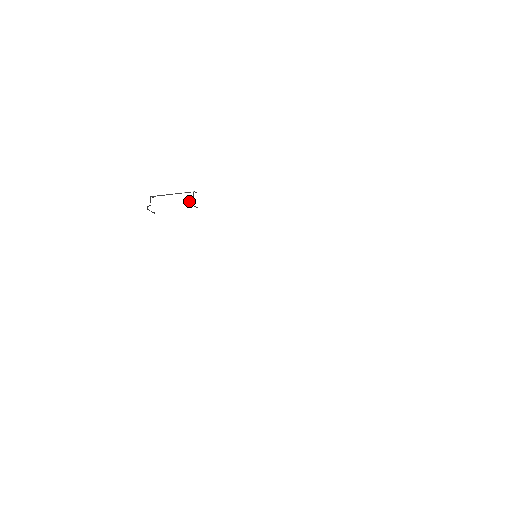
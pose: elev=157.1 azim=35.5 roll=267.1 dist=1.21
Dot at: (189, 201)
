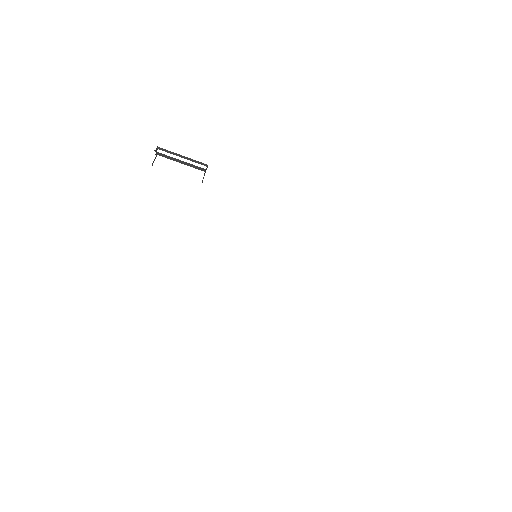
Dot at: occluded
